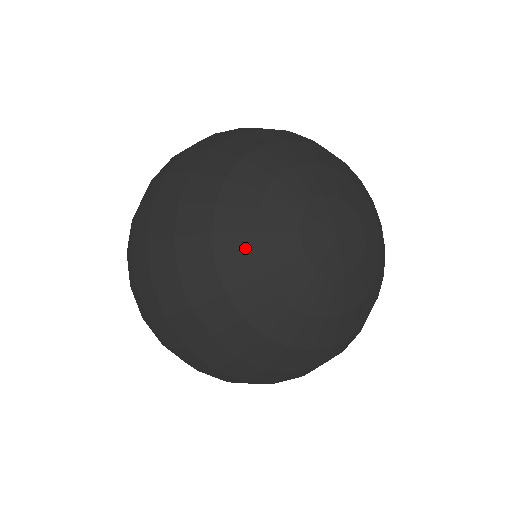
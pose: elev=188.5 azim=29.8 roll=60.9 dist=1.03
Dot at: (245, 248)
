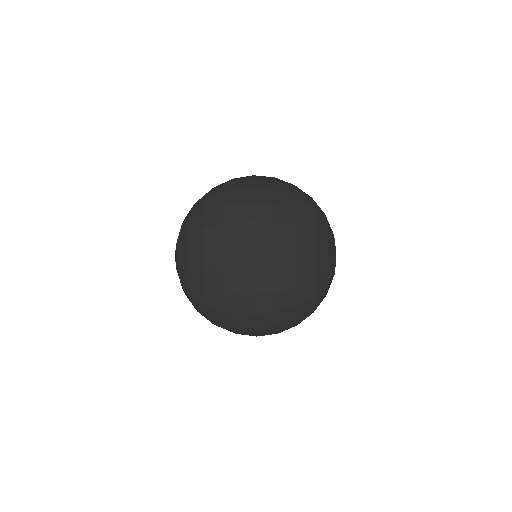
Dot at: (323, 223)
